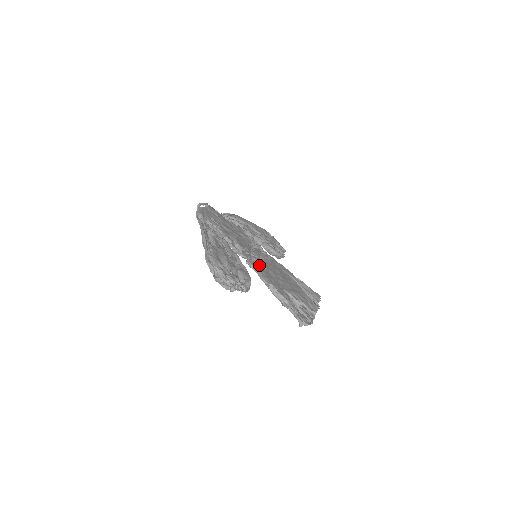
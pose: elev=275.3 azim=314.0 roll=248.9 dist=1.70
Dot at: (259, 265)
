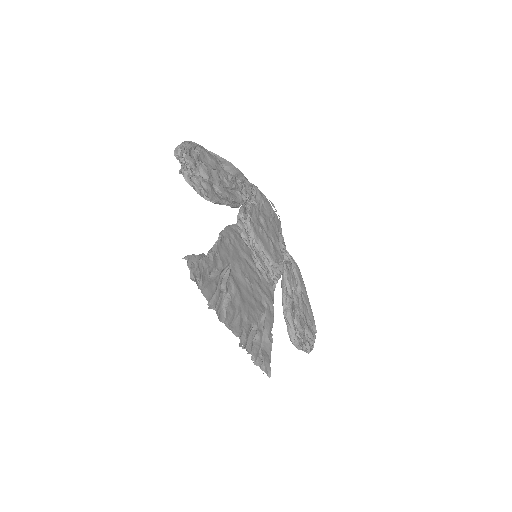
Dot at: (241, 240)
